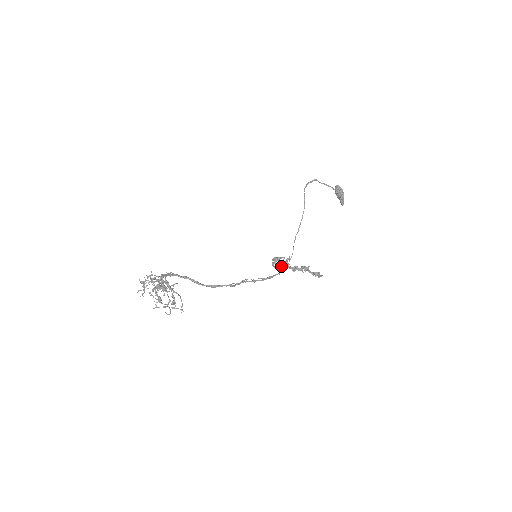
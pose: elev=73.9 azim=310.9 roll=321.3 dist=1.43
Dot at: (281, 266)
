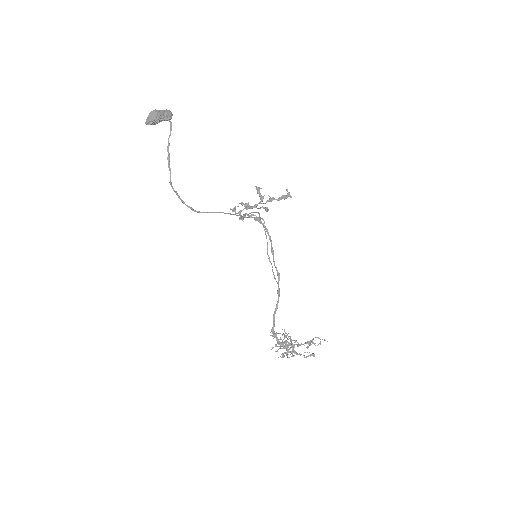
Dot at: occluded
